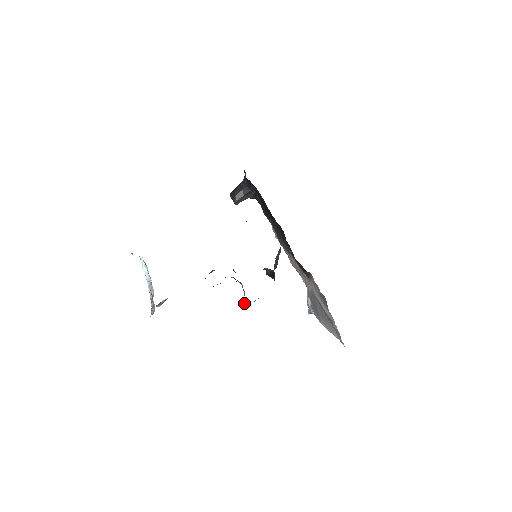
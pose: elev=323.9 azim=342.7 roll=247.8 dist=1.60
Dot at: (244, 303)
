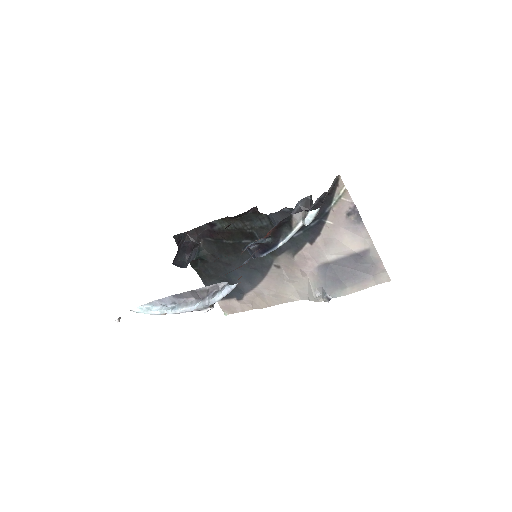
Dot at: (311, 219)
